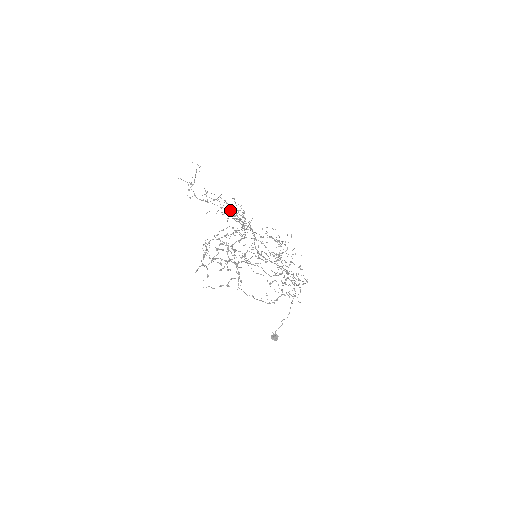
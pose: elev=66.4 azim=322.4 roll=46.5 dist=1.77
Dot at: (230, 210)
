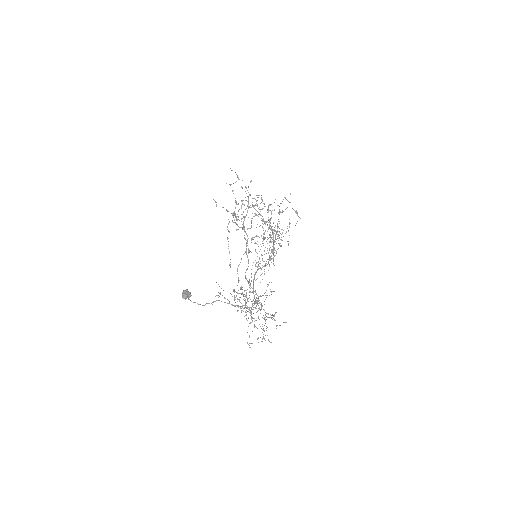
Dot at: occluded
